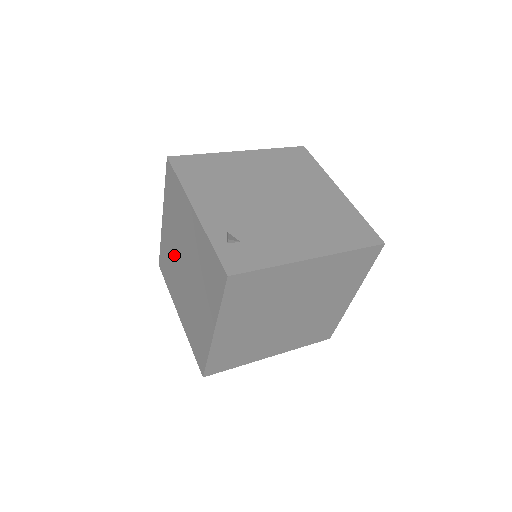
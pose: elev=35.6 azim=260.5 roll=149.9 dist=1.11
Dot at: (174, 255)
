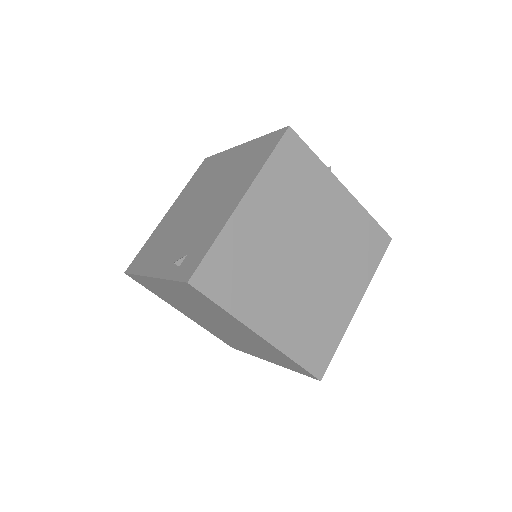
Dot at: (209, 325)
